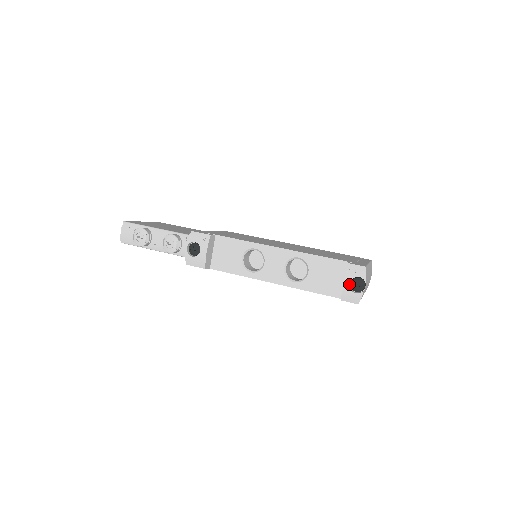
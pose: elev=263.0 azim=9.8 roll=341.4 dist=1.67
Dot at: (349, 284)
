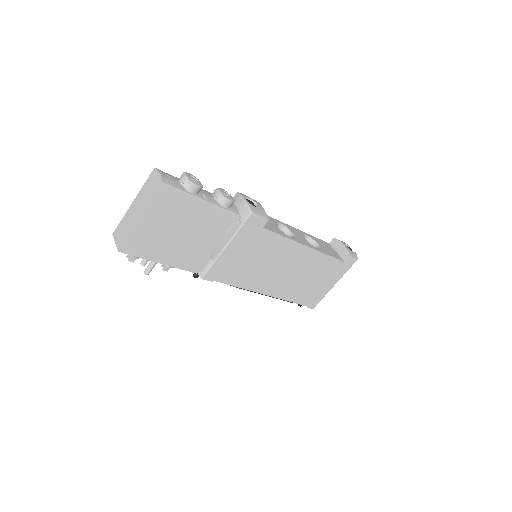
Dot at: occluded
